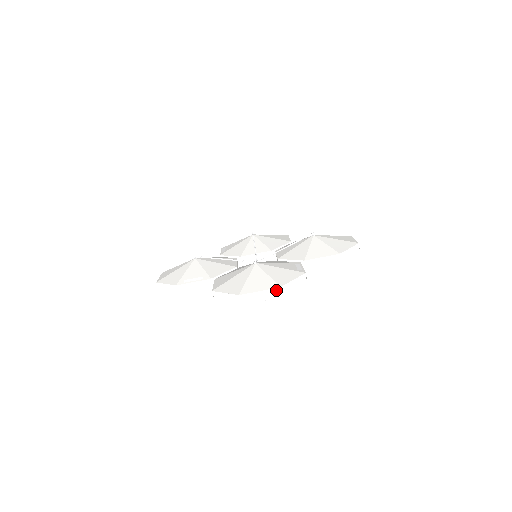
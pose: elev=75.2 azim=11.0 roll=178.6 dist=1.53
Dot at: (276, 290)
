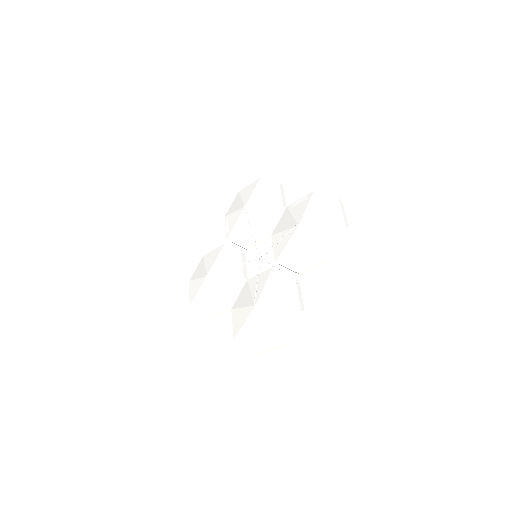
Dot at: (281, 345)
